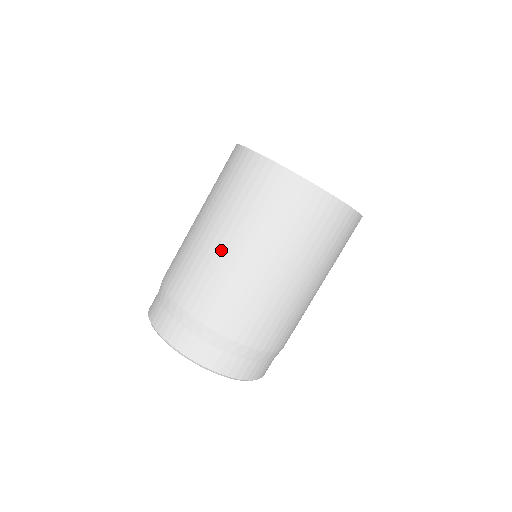
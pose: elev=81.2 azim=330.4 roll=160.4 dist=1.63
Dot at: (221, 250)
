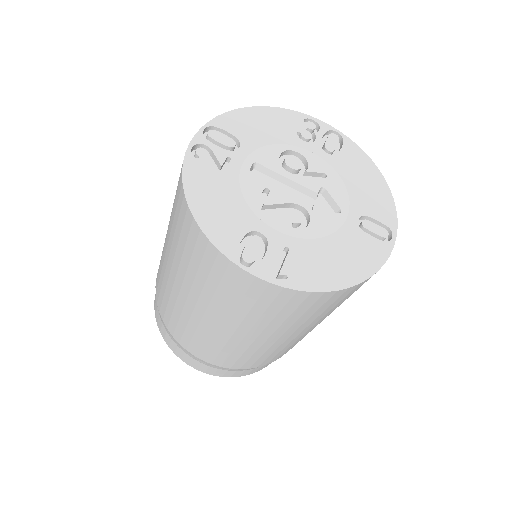
Dot at: (288, 342)
